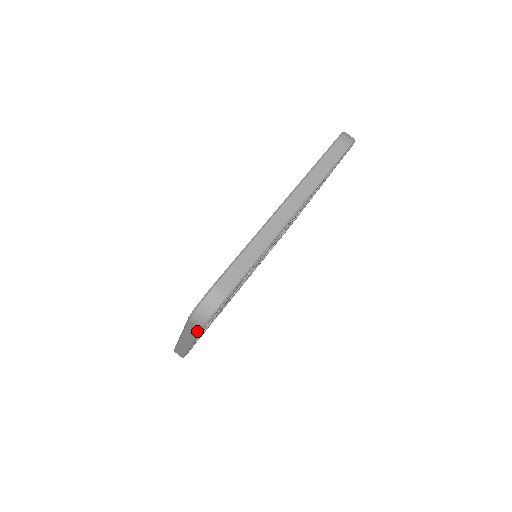
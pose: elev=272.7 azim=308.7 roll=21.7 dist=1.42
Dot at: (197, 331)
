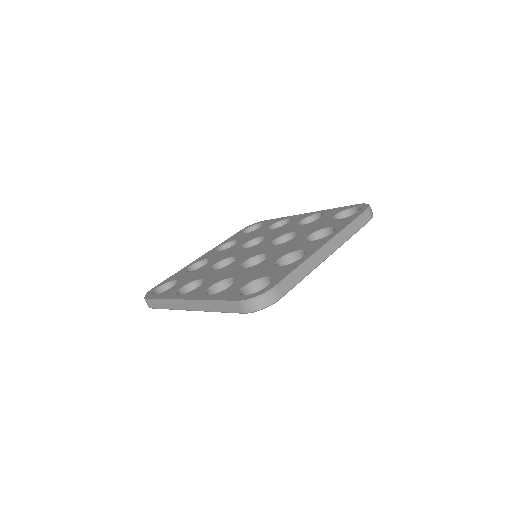
Dot at: (234, 311)
